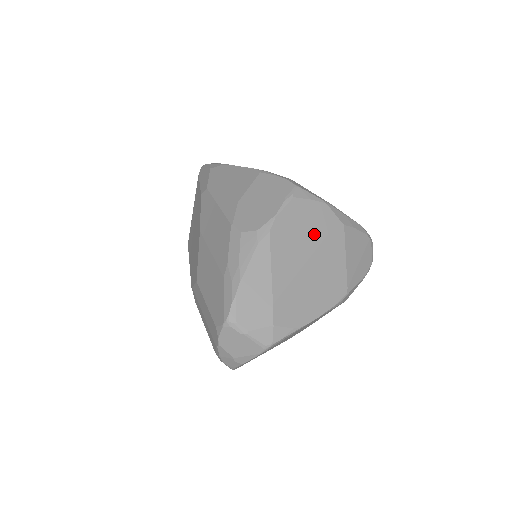
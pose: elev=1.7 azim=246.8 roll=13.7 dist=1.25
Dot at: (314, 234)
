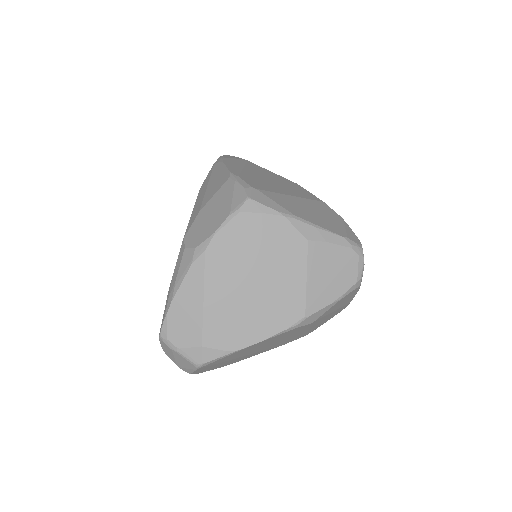
Dot at: (263, 252)
